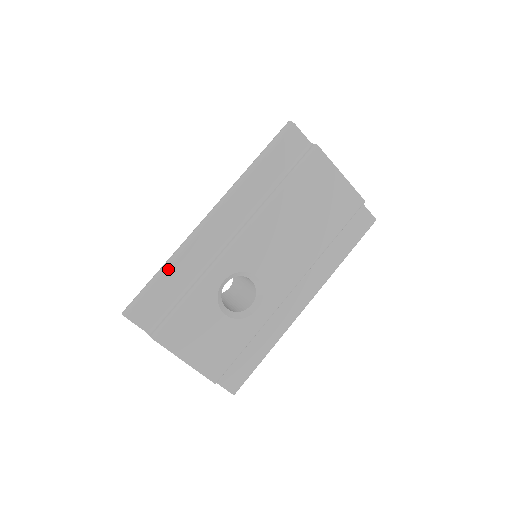
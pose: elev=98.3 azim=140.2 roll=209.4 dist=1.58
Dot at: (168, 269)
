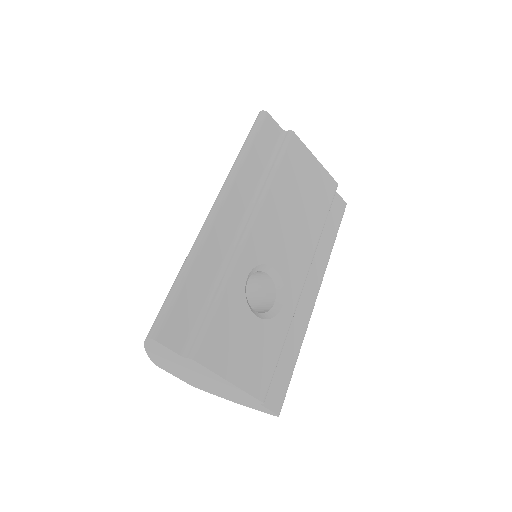
Dot at: (189, 272)
